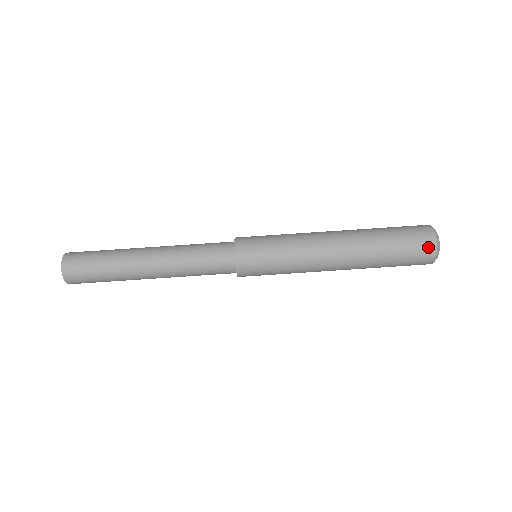
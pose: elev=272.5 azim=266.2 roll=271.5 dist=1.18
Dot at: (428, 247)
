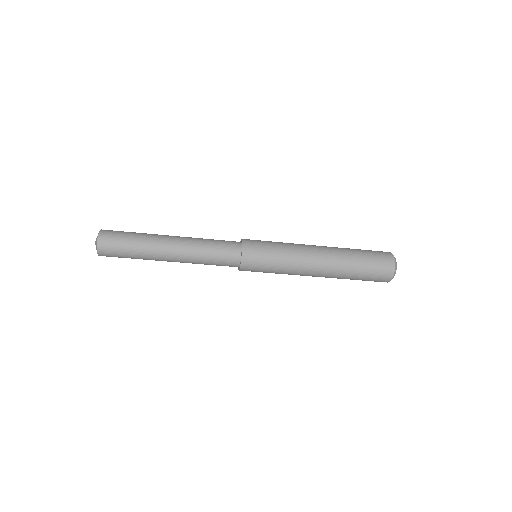
Dot at: (388, 270)
